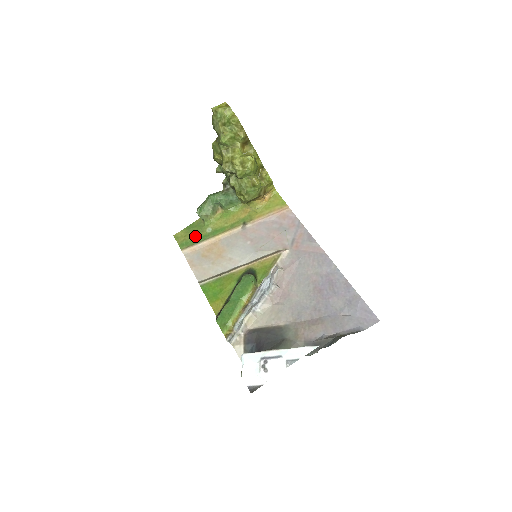
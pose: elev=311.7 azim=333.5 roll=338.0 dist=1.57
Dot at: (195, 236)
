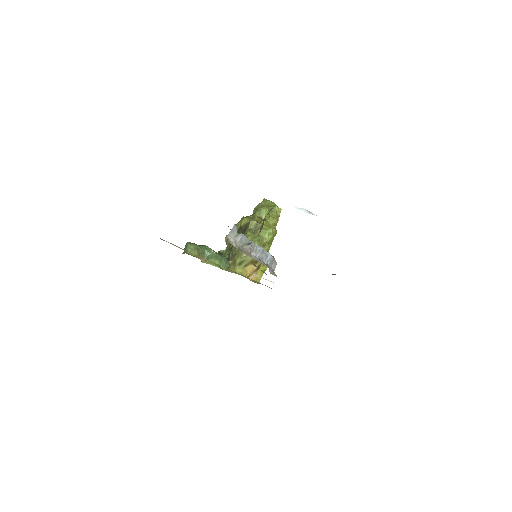
Dot at: occluded
